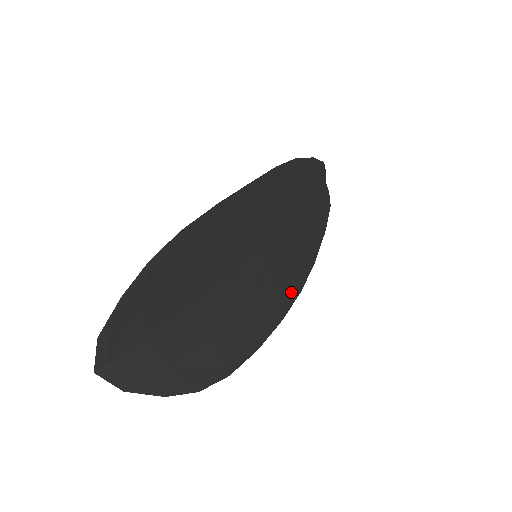
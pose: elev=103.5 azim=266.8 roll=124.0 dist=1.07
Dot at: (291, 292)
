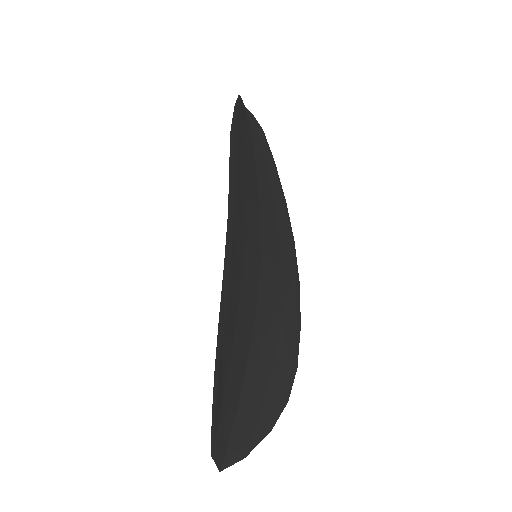
Dot at: (291, 252)
